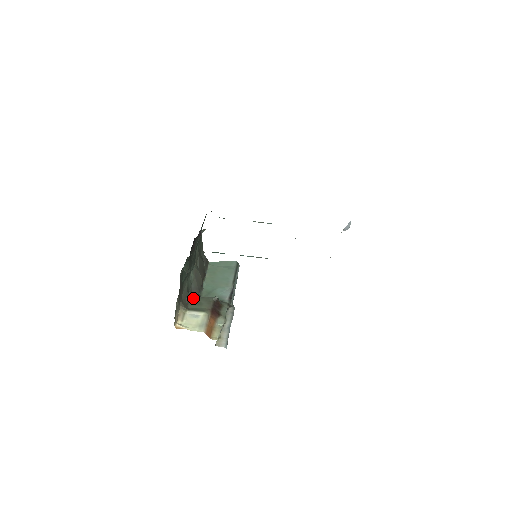
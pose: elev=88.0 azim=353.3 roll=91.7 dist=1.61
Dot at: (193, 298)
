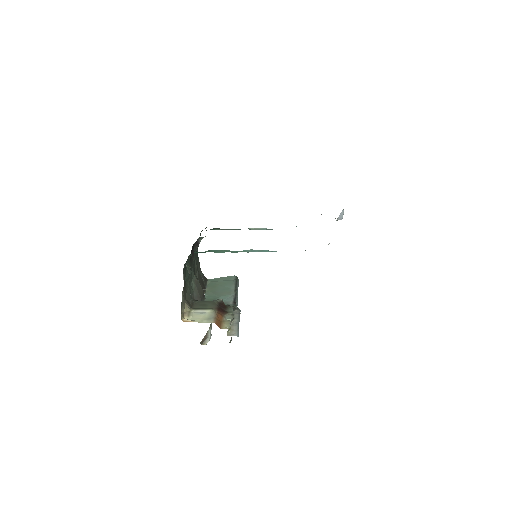
Dot at: (197, 302)
